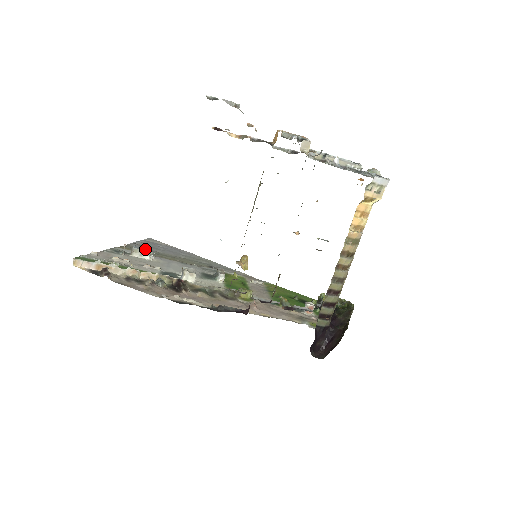
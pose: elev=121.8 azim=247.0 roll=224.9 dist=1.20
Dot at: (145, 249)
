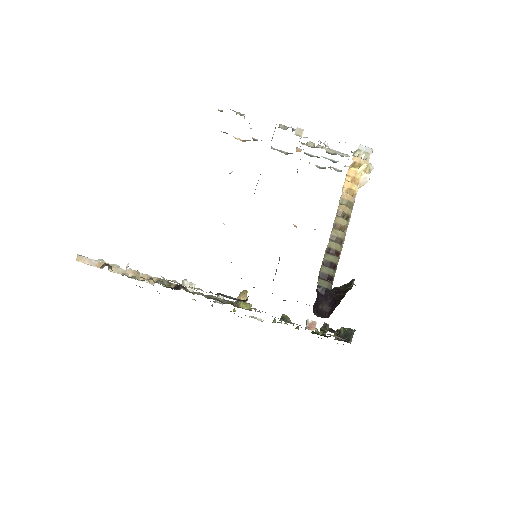
Dot at: occluded
